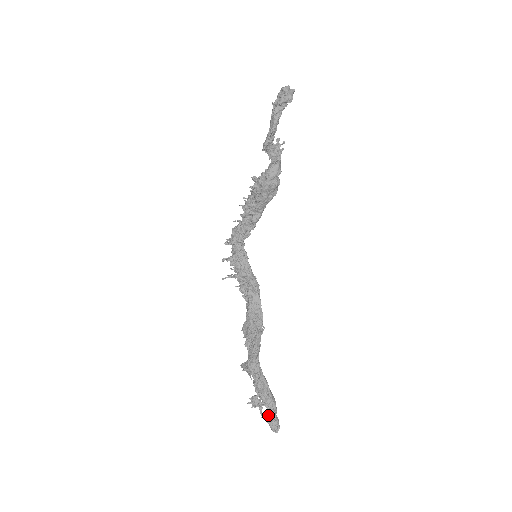
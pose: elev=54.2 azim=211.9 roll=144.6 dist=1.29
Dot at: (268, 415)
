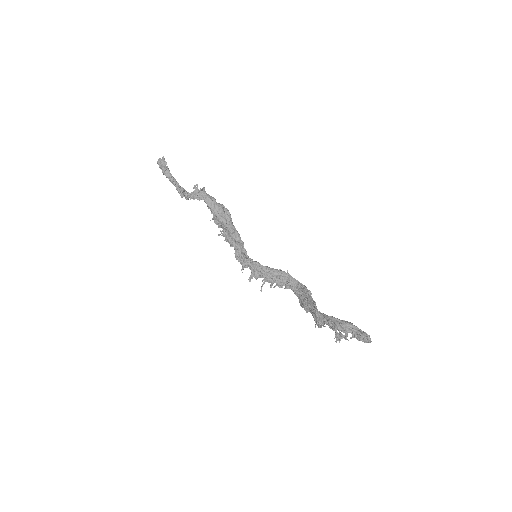
Dot at: (354, 336)
